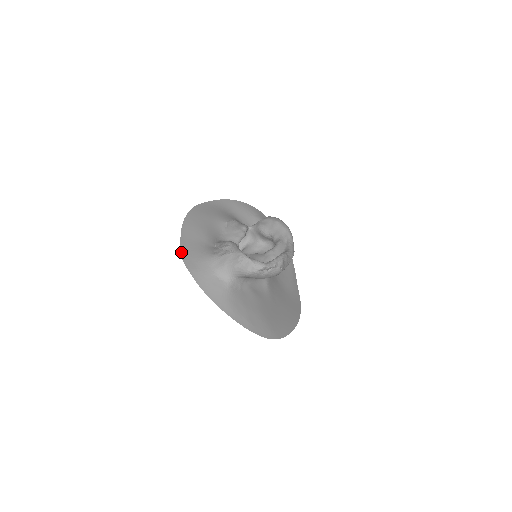
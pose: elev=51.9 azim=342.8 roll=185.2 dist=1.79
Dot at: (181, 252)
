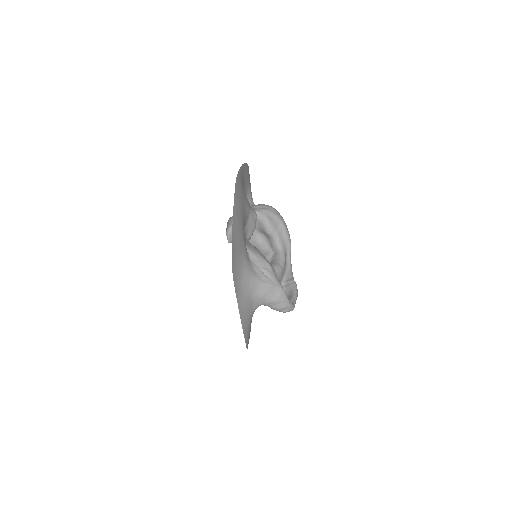
Dot at: (233, 267)
